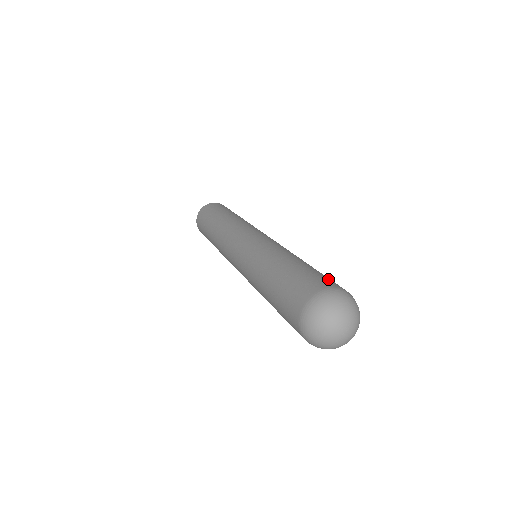
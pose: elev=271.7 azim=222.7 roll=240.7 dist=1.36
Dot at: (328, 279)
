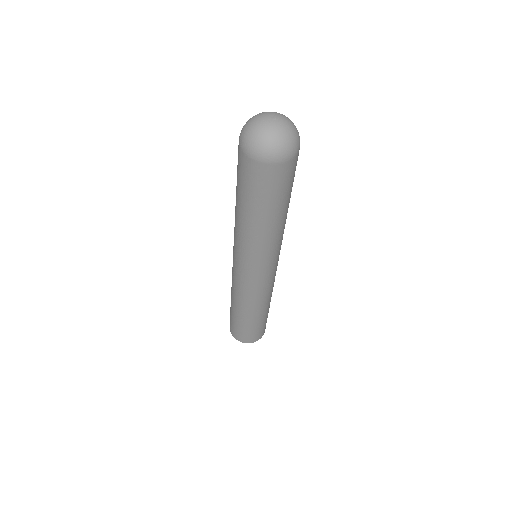
Dot at: occluded
